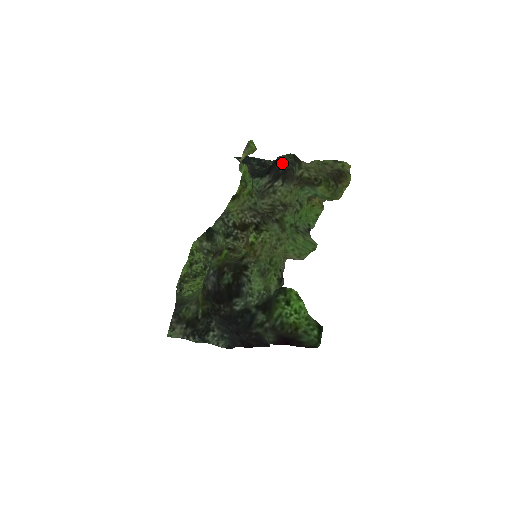
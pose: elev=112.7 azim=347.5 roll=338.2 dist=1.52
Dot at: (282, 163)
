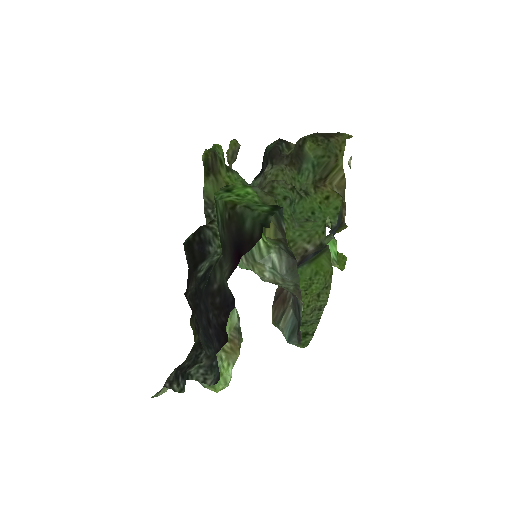
Dot at: (268, 149)
